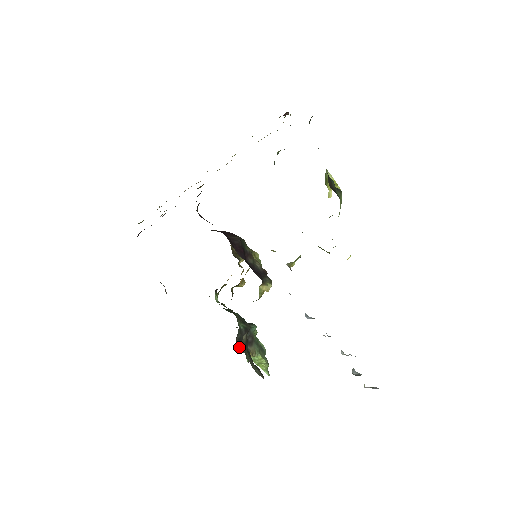
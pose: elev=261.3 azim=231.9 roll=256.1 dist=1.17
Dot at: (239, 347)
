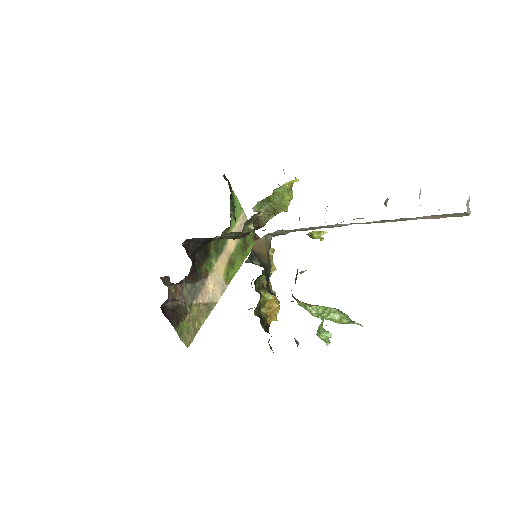
Dot at: occluded
